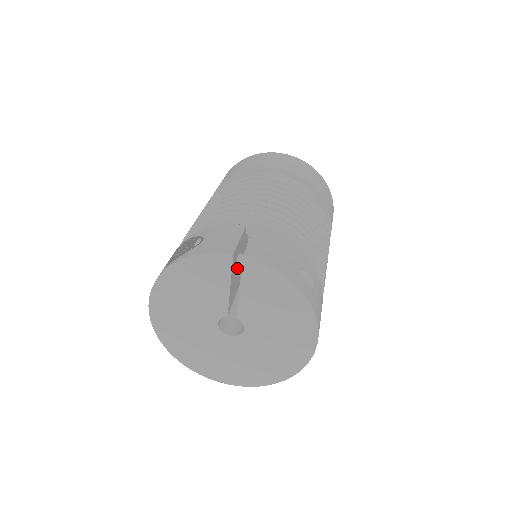
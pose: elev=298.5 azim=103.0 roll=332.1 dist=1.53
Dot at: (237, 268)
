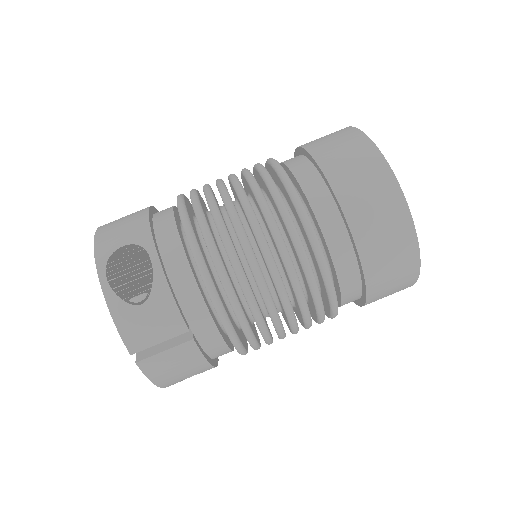
Dot at: occluded
